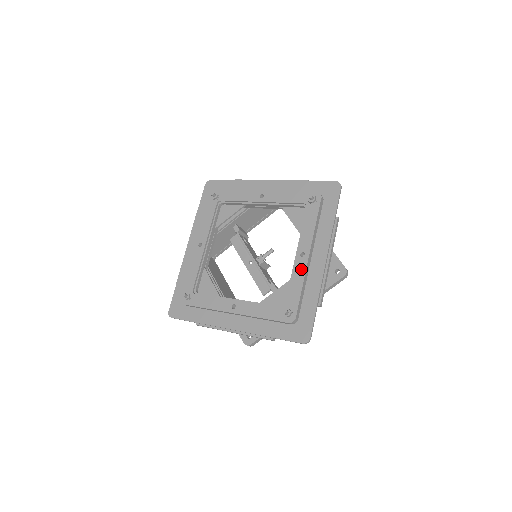
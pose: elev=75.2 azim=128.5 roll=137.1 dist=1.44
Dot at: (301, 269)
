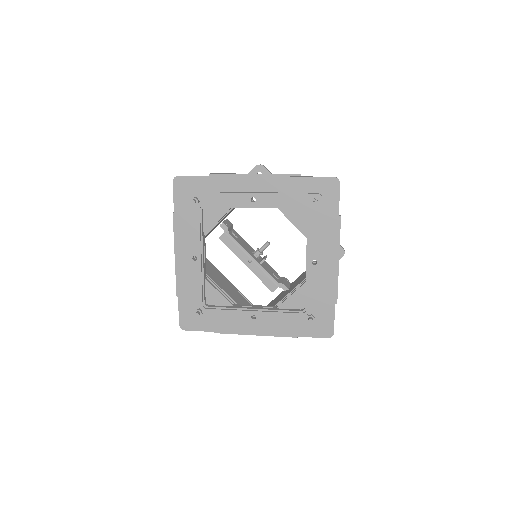
Dot at: (316, 276)
